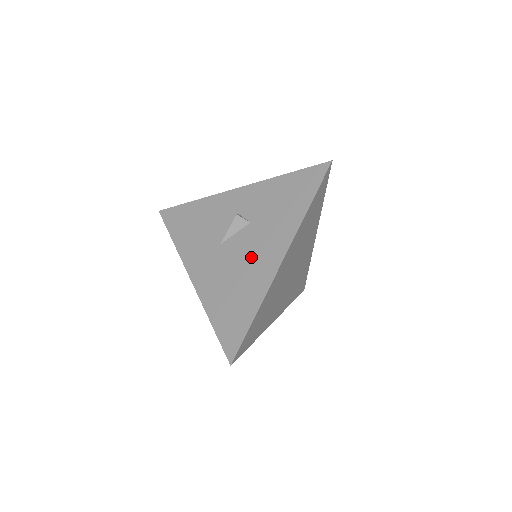
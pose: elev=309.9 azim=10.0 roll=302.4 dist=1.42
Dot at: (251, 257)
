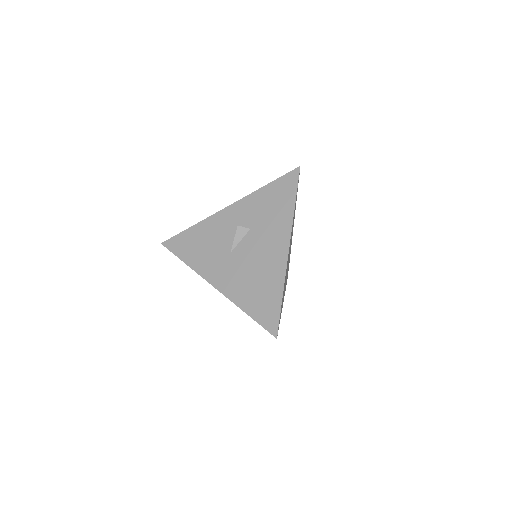
Dot at: (262, 254)
